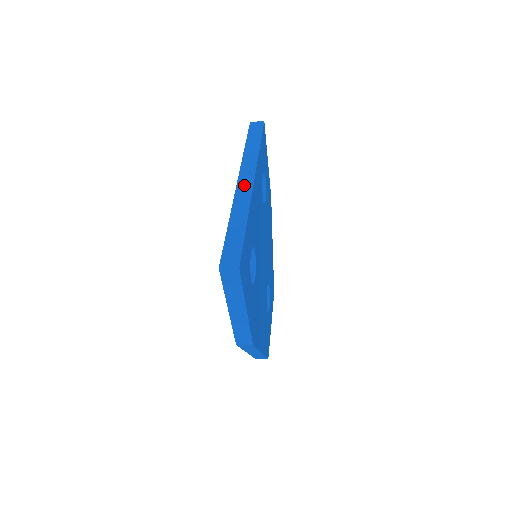
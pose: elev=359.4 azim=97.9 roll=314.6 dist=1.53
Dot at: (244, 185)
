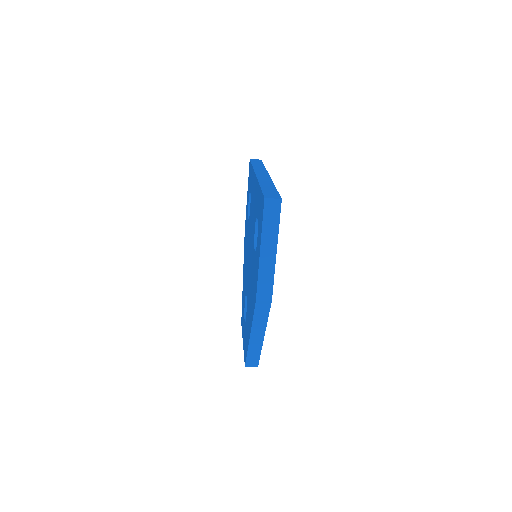
Dot at: (262, 176)
